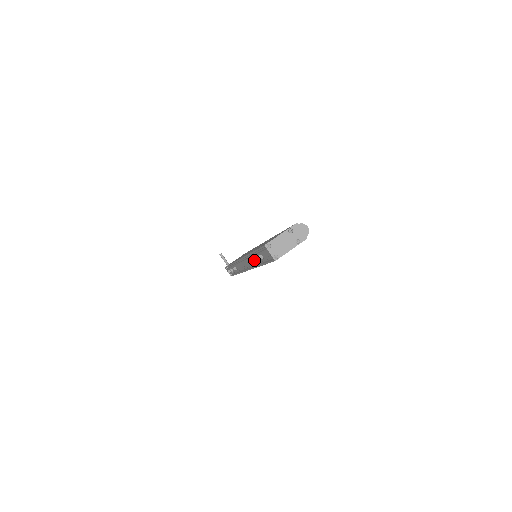
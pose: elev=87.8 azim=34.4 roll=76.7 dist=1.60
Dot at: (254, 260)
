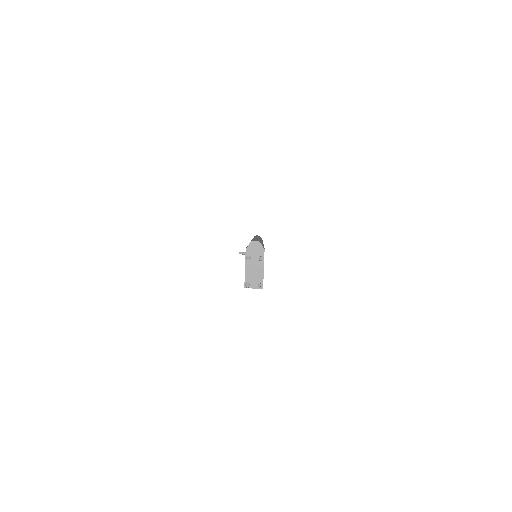
Dot at: occluded
